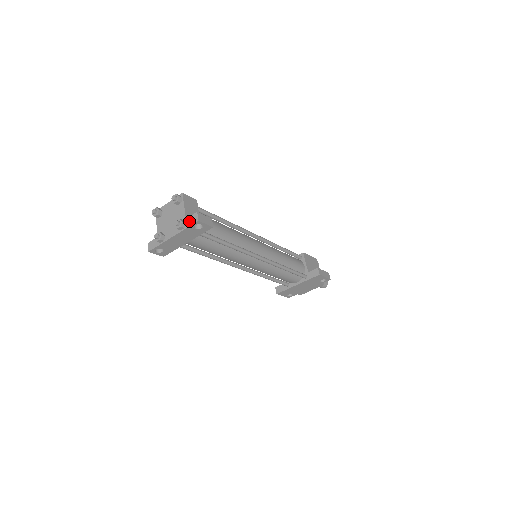
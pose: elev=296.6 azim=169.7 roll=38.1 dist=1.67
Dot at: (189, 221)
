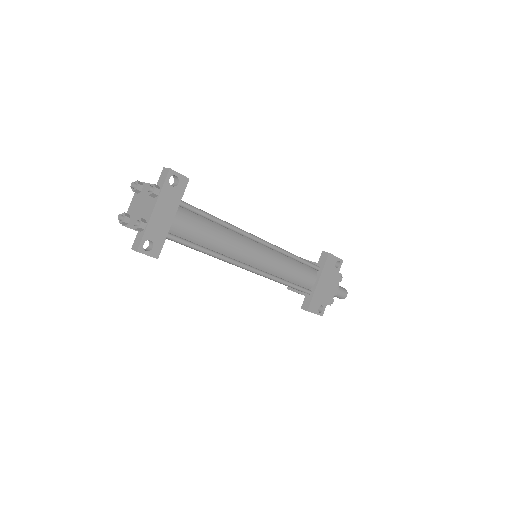
Dot at: (161, 180)
